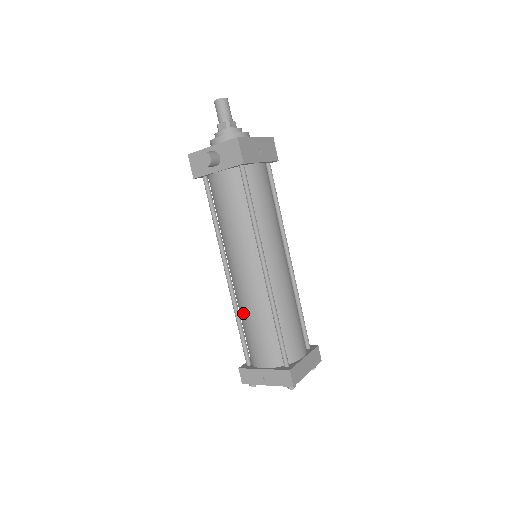
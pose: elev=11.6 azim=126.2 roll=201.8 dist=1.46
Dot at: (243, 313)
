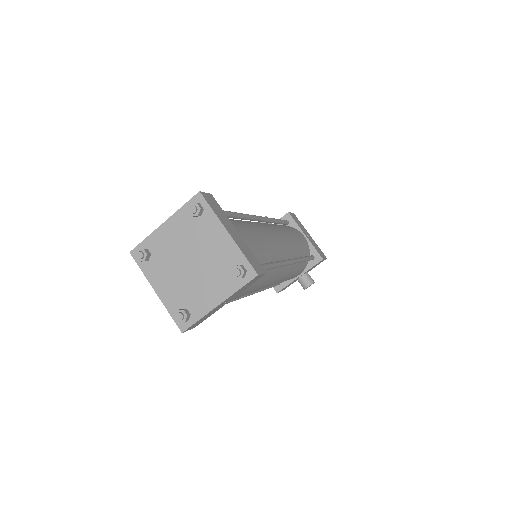
Dot at: occluded
